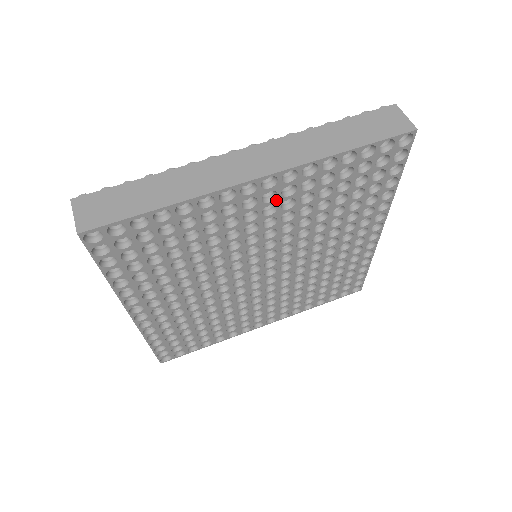
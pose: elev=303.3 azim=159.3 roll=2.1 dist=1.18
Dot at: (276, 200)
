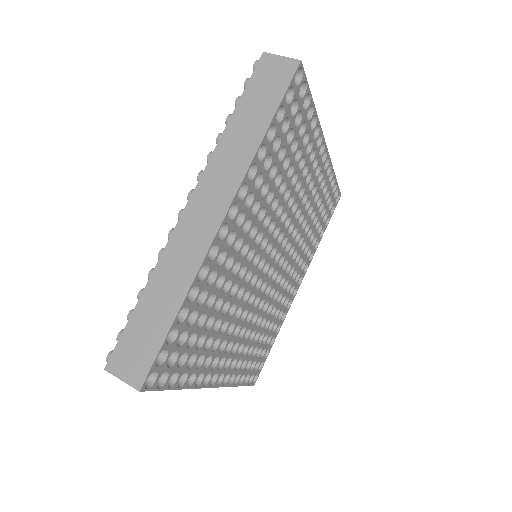
Dot at: (316, 179)
